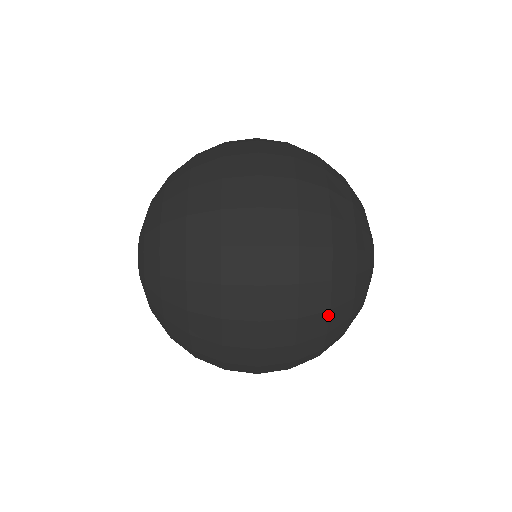
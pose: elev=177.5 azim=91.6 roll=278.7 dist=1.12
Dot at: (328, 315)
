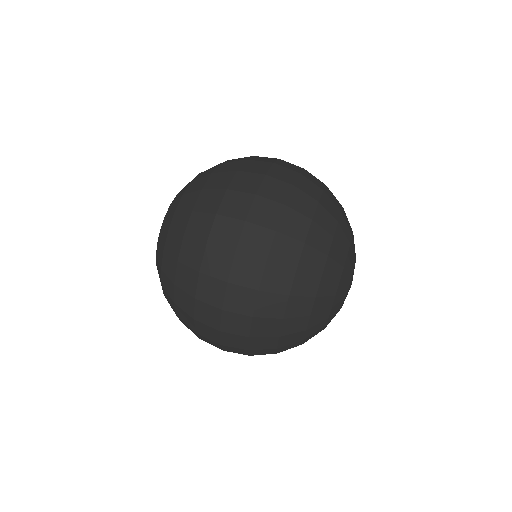
Dot at: occluded
